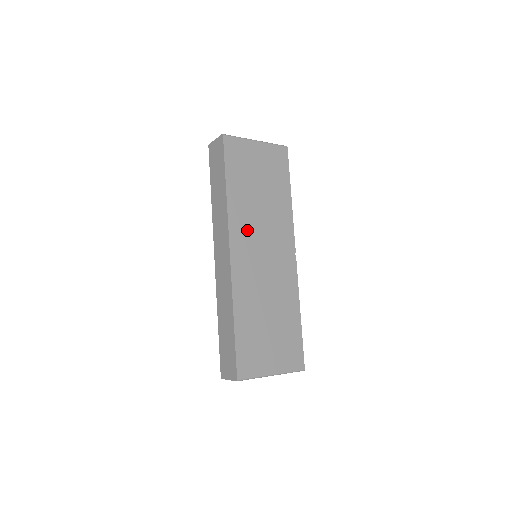
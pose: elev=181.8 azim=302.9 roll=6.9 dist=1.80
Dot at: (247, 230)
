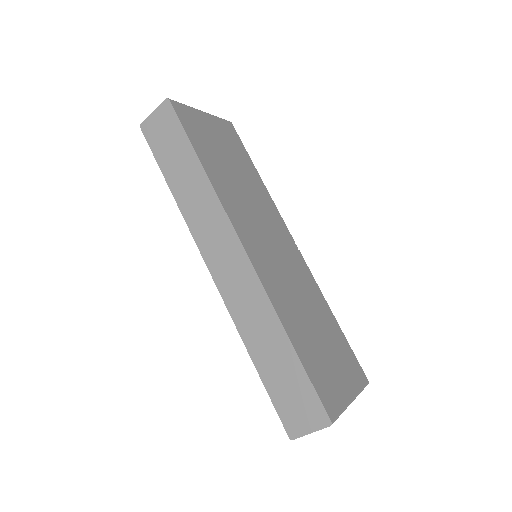
Dot at: (245, 217)
